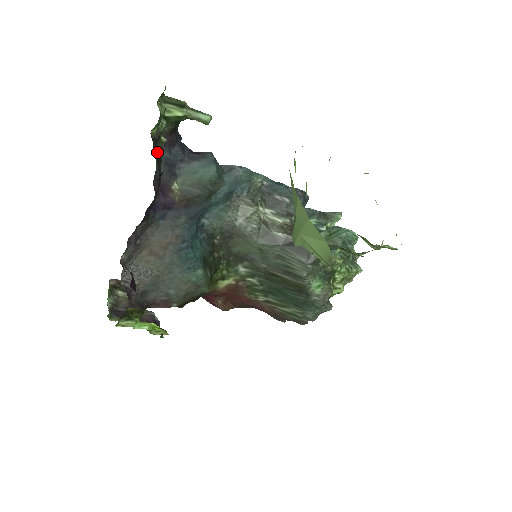
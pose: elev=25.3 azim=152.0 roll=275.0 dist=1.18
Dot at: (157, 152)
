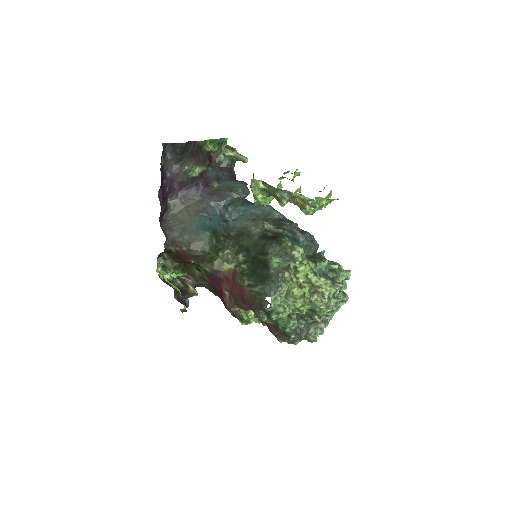
Dot at: (205, 152)
